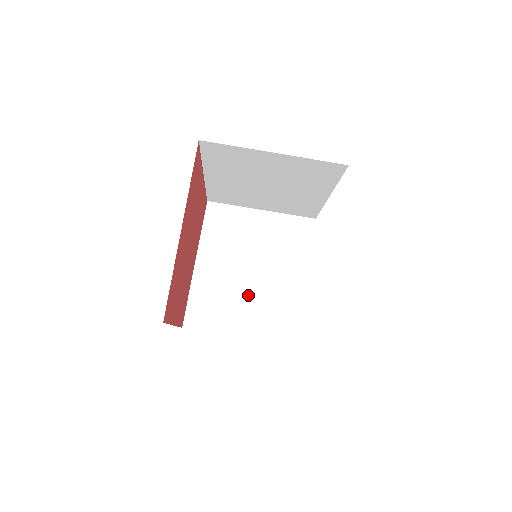
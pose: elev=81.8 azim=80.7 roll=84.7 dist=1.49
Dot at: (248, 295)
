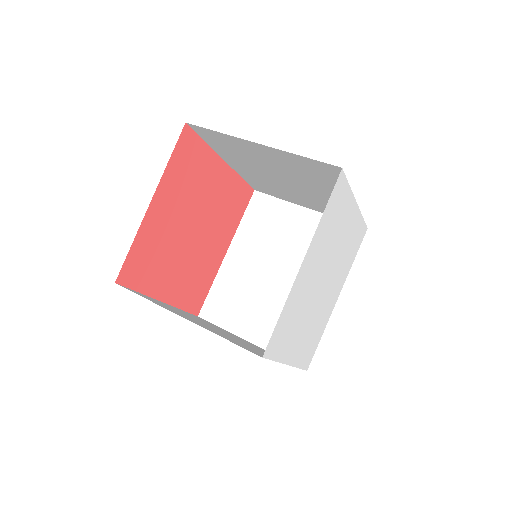
Dot at: (209, 327)
